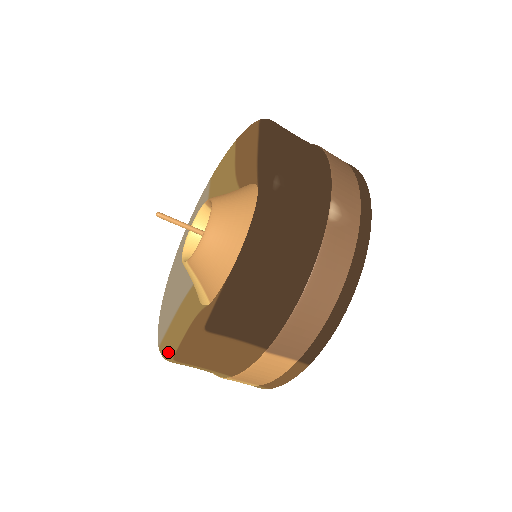
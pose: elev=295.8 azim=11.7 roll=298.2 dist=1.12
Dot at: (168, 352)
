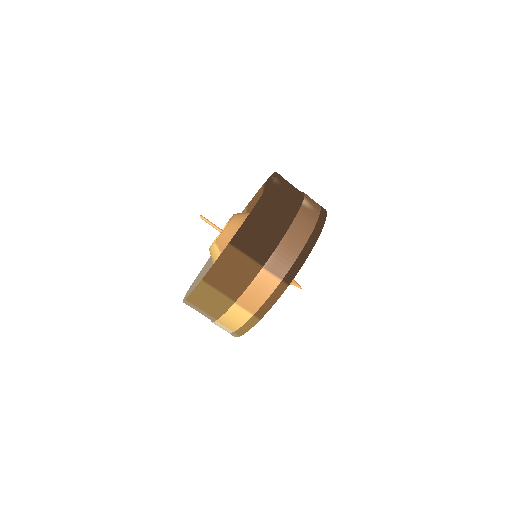
Dot at: occluded
